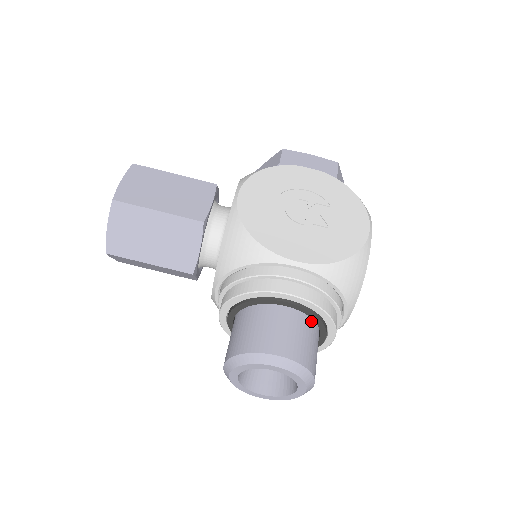
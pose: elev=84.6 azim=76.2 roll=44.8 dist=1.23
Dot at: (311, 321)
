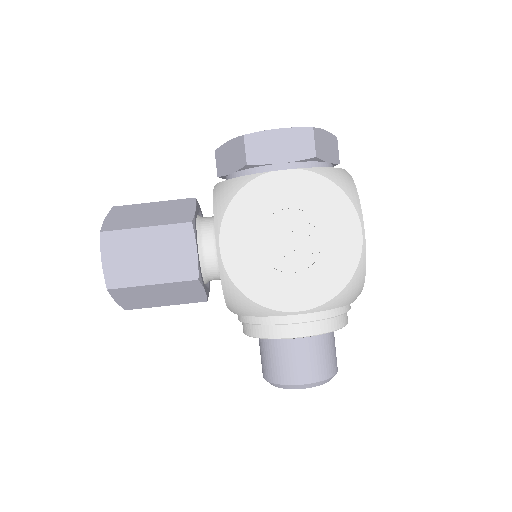
Dot at: (324, 334)
